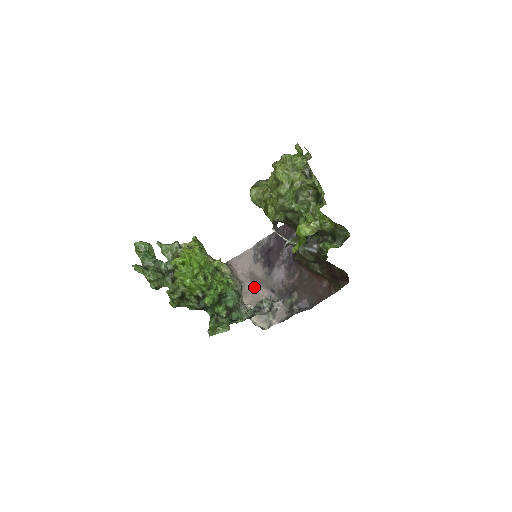
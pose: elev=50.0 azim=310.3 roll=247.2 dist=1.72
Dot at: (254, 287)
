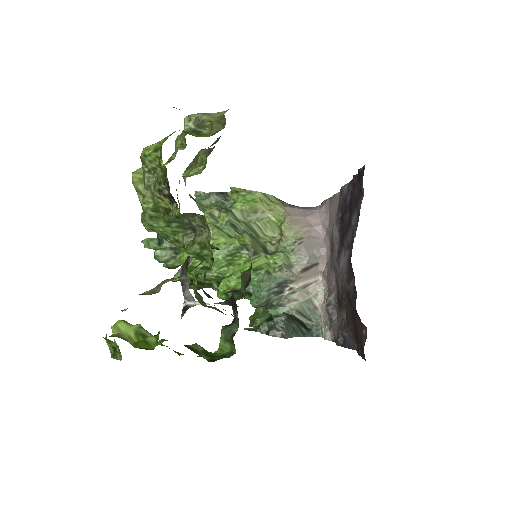
Dot at: (330, 262)
